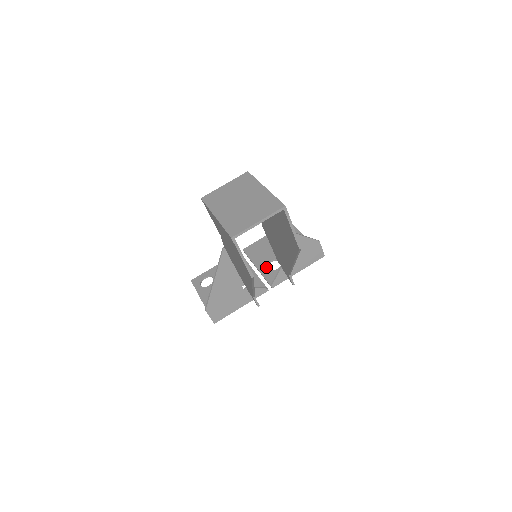
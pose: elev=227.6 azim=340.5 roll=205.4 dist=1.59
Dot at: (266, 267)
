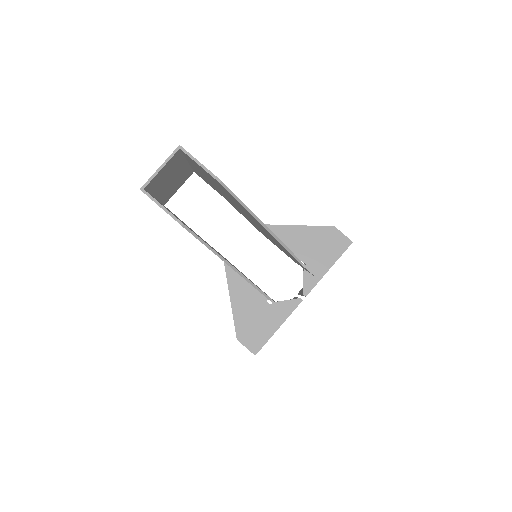
Dot at: occluded
